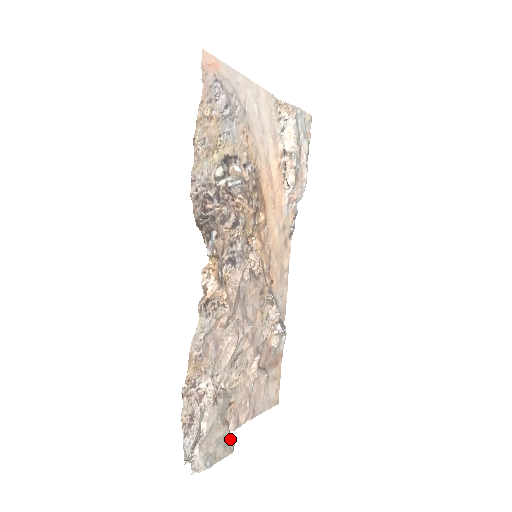
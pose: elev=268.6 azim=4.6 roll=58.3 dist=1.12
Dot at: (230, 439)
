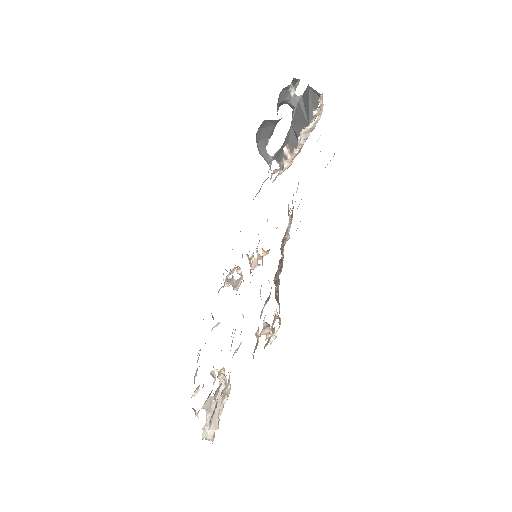
Dot at: occluded
